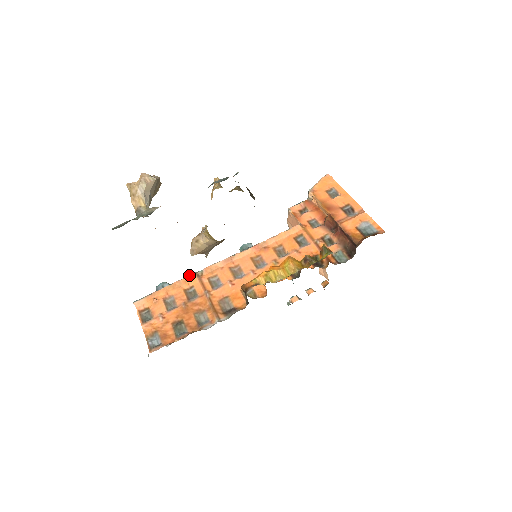
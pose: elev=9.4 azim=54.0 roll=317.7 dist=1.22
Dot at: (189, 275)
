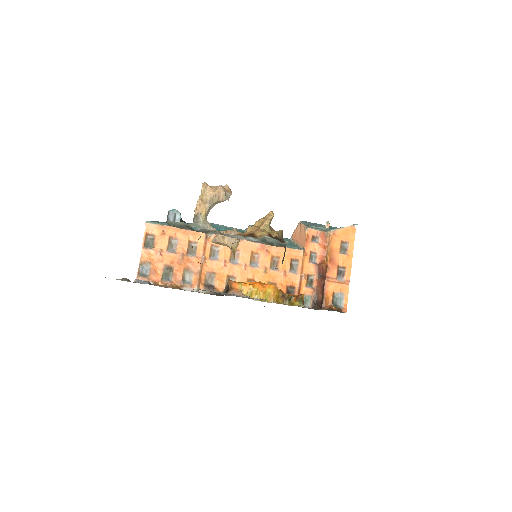
Dot at: occluded
